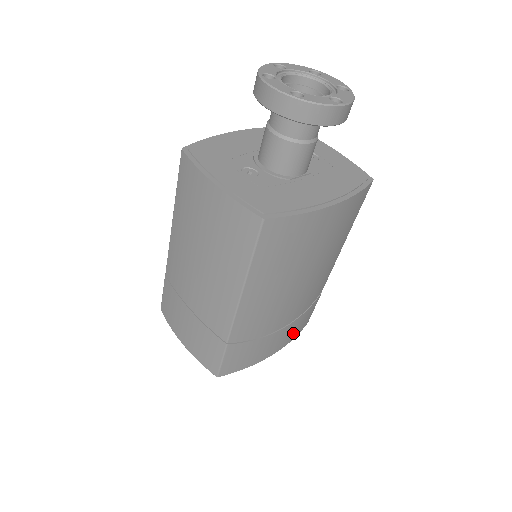
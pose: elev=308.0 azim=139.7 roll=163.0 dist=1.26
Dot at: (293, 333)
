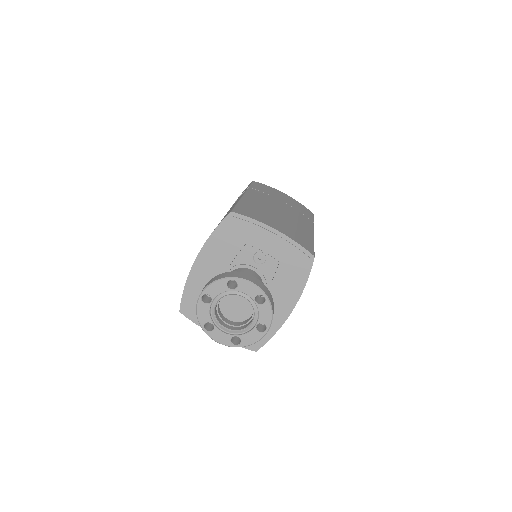
Dot at: occluded
